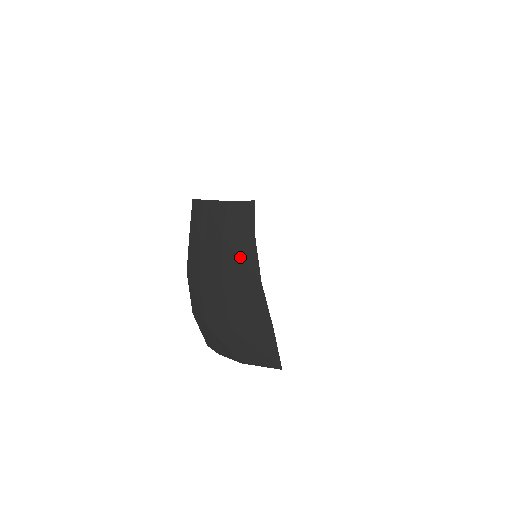
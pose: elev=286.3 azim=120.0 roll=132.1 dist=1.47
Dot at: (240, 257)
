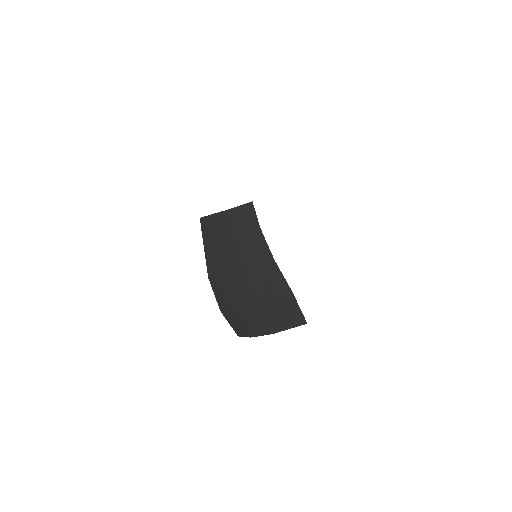
Dot at: (252, 247)
